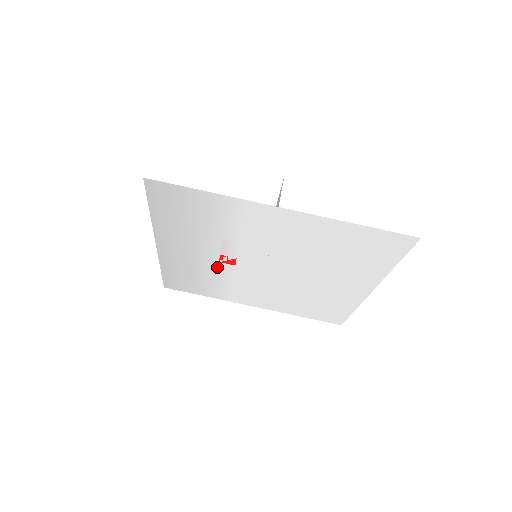
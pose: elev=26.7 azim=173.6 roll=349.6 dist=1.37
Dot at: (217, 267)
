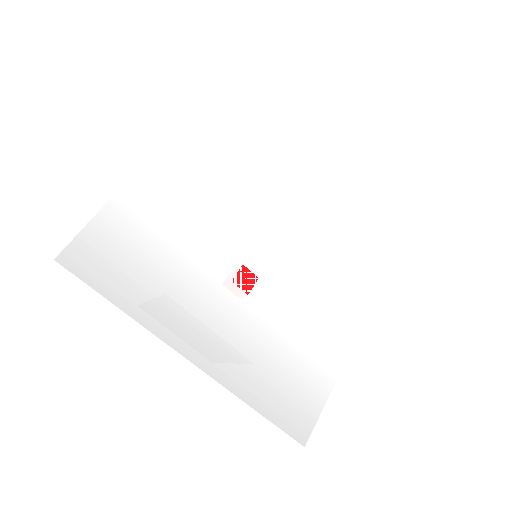
Dot at: (259, 308)
